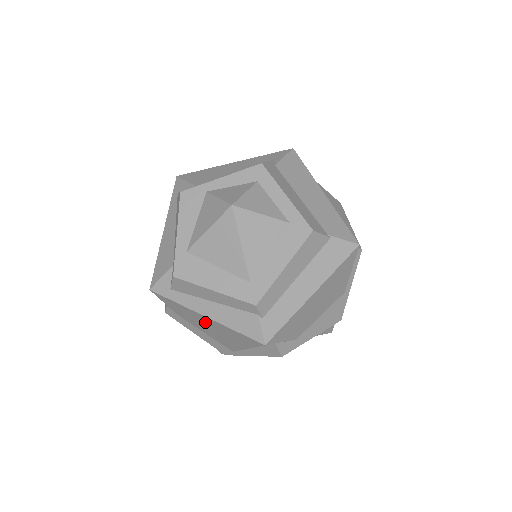
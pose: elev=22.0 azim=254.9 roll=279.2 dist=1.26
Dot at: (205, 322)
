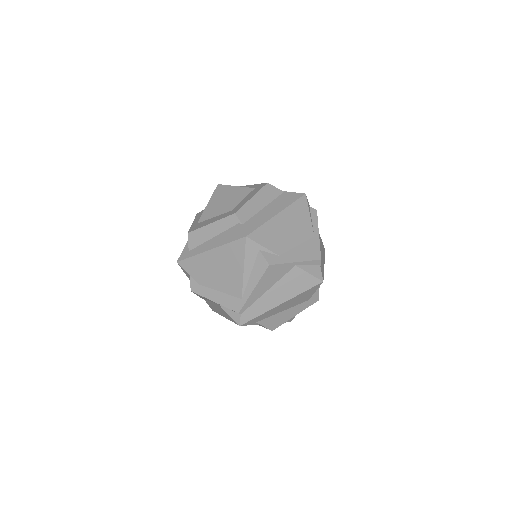
Dot at: (212, 263)
